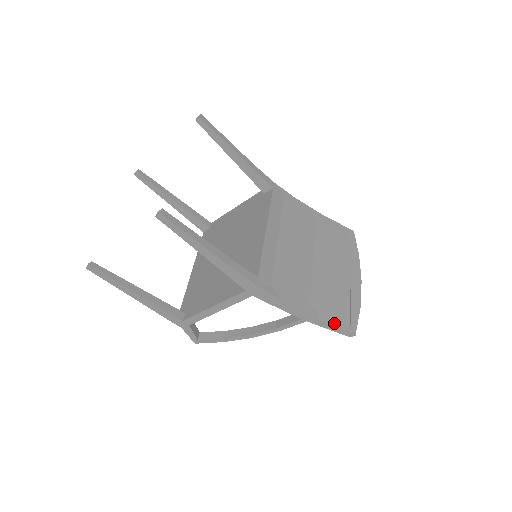
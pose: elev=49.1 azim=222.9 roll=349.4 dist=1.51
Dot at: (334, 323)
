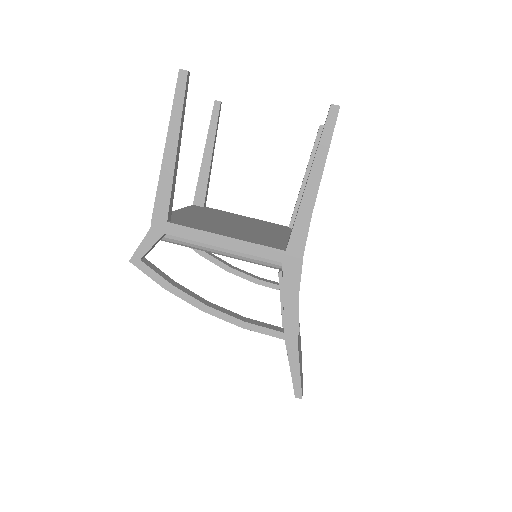
Dot at: occluded
